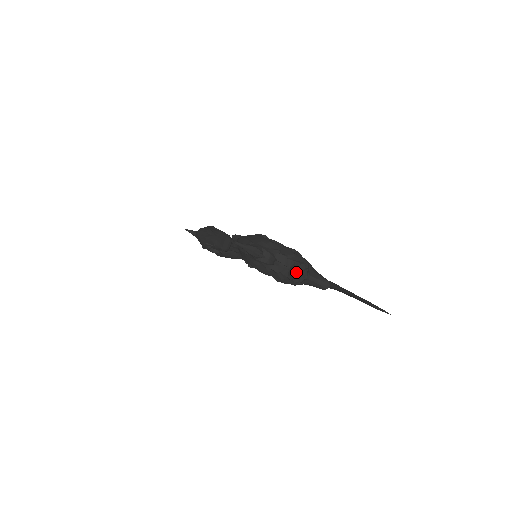
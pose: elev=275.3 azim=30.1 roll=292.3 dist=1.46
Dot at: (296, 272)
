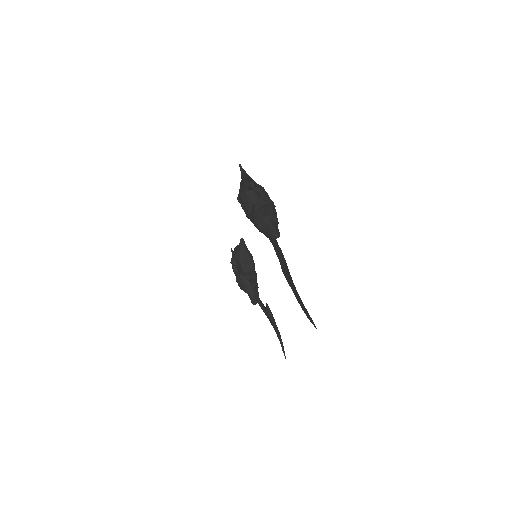
Dot at: (260, 199)
